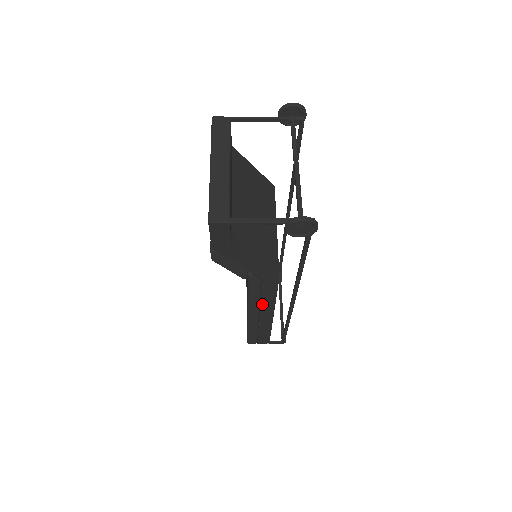
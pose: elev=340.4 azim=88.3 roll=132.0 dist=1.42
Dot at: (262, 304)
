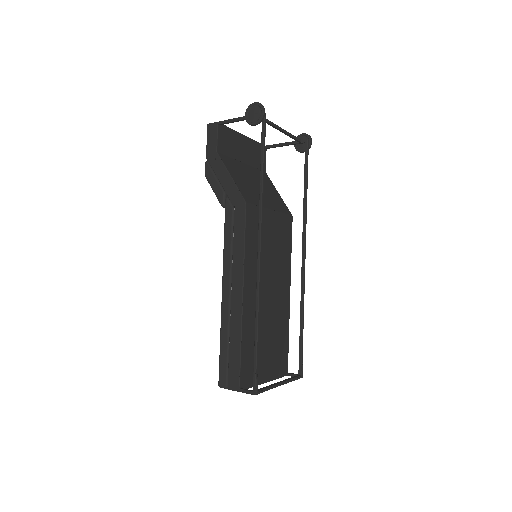
Dot at: (233, 260)
